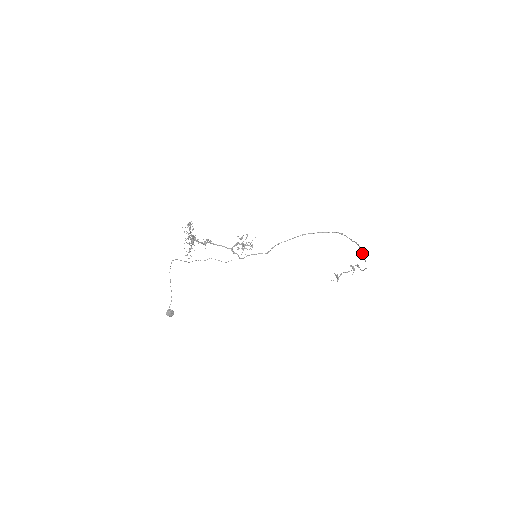
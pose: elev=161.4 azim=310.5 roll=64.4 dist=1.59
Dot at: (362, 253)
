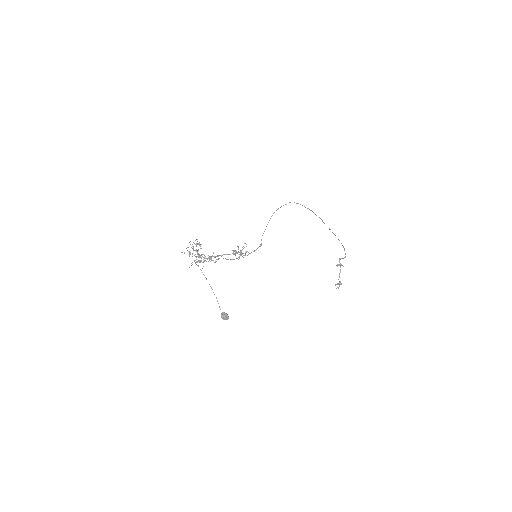
Dot at: occluded
